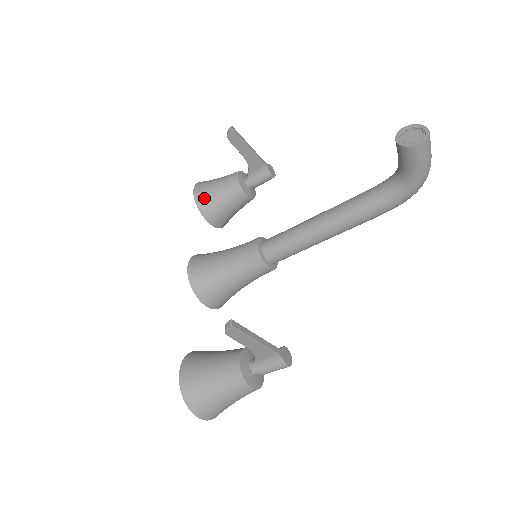
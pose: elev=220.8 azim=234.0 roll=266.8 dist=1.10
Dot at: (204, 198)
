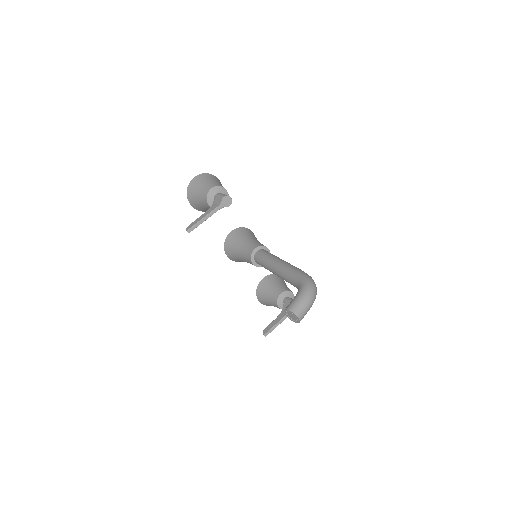
Dot at: (201, 209)
